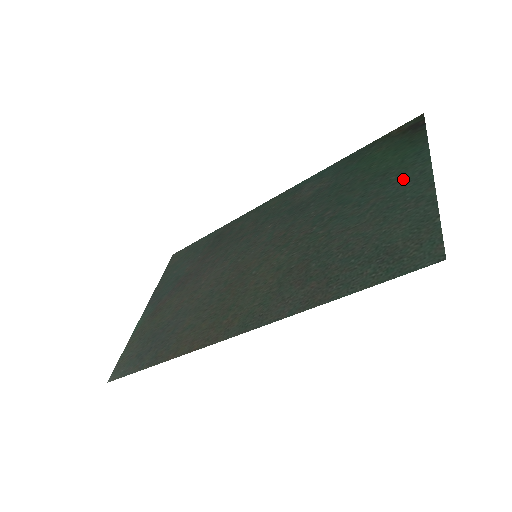
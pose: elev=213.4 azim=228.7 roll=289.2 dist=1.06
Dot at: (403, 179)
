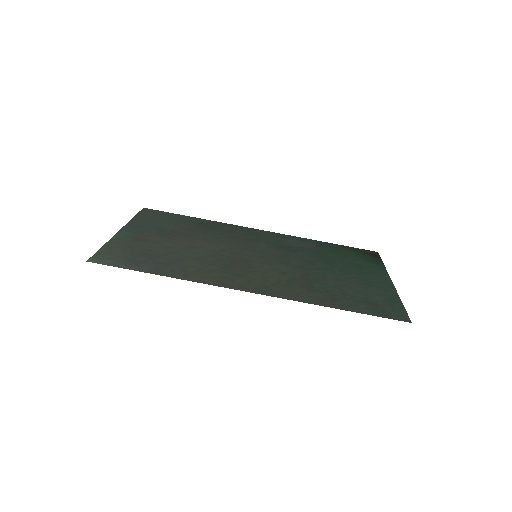
Dot at: (373, 276)
